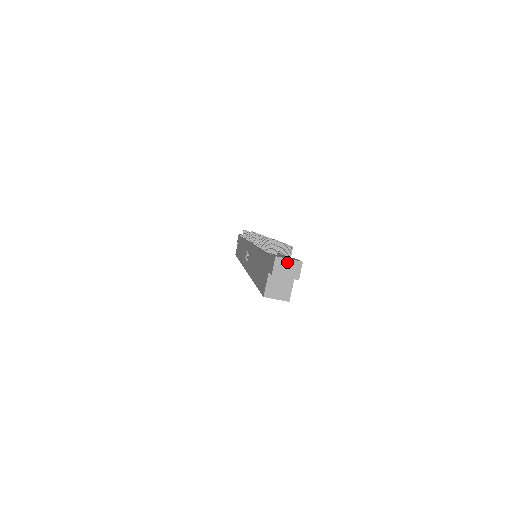
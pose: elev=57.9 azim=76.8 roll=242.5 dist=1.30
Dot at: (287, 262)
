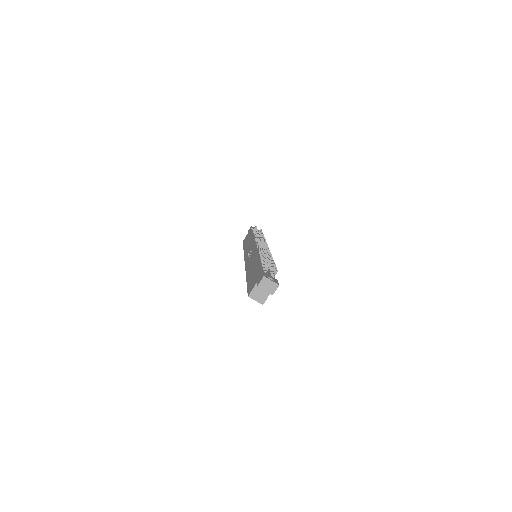
Dot at: (270, 282)
